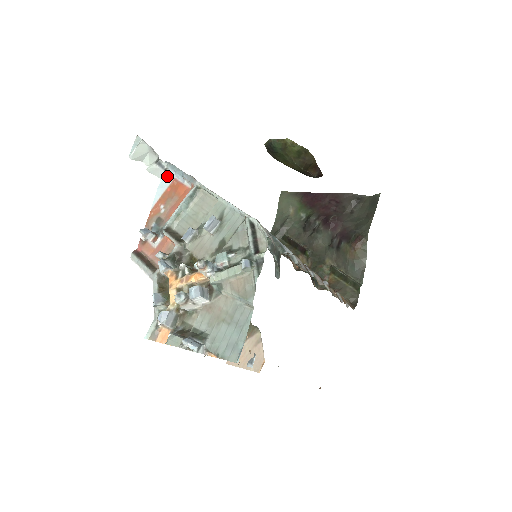
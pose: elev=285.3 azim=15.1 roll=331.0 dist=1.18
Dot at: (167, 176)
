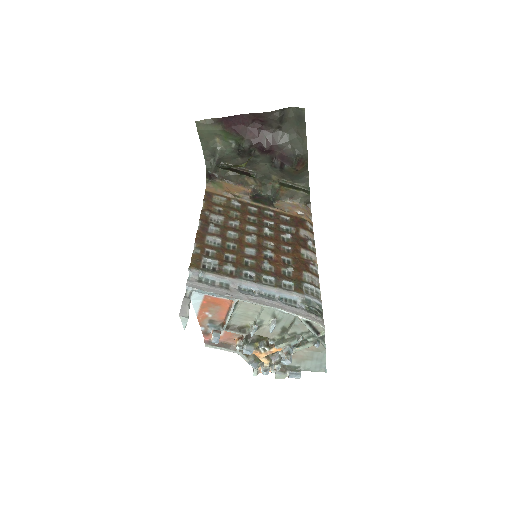
Dot at: (195, 295)
